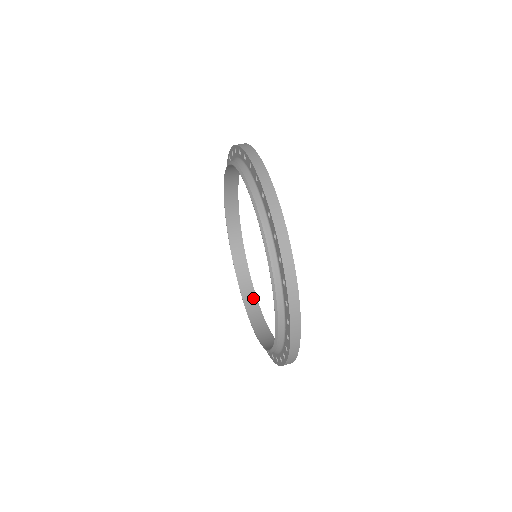
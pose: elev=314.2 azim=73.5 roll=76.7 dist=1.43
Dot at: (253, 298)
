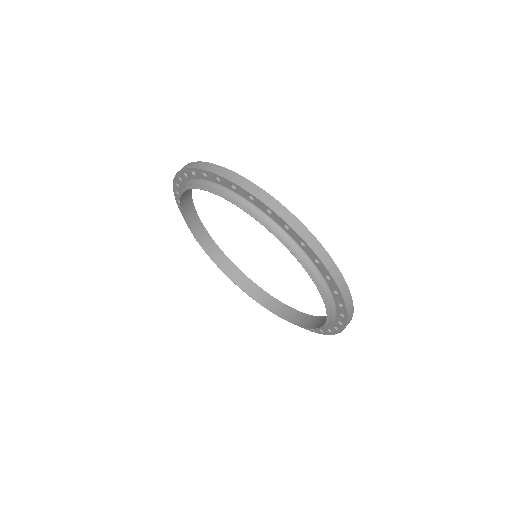
Dot at: (253, 286)
